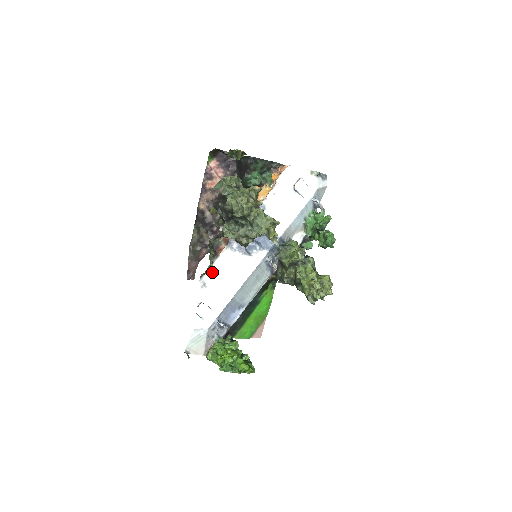
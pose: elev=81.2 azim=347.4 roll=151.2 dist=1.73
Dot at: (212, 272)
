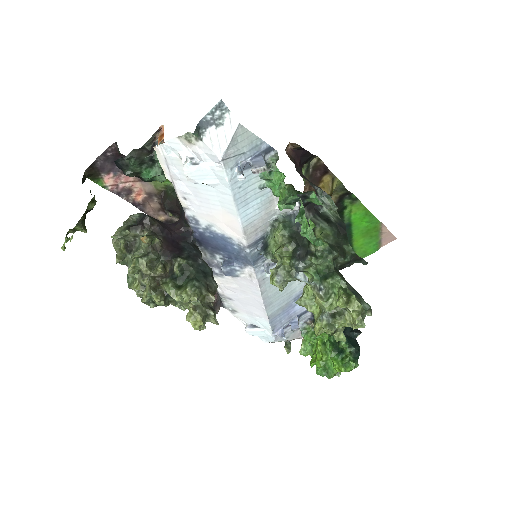
Dot at: (226, 299)
